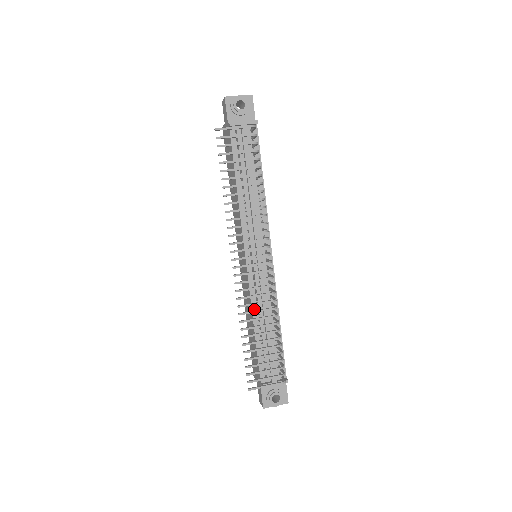
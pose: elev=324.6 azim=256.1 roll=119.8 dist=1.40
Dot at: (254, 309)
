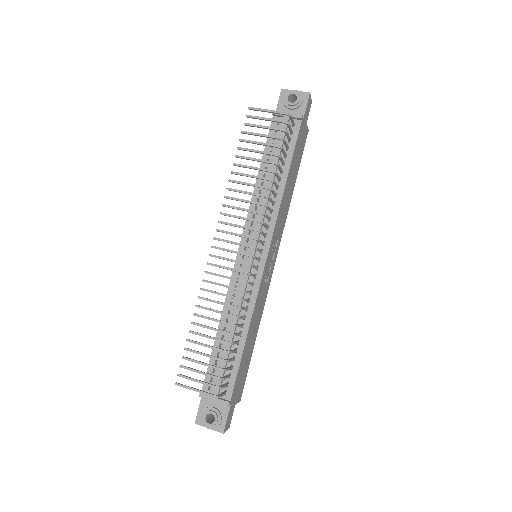
Dot at: (226, 306)
